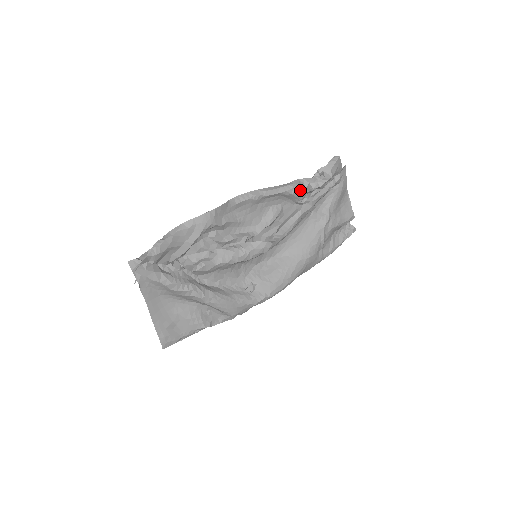
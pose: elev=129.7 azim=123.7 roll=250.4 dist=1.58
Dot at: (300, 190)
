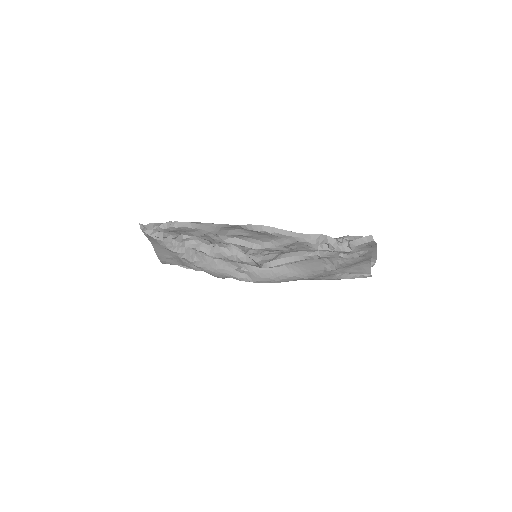
Dot at: (313, 246)
